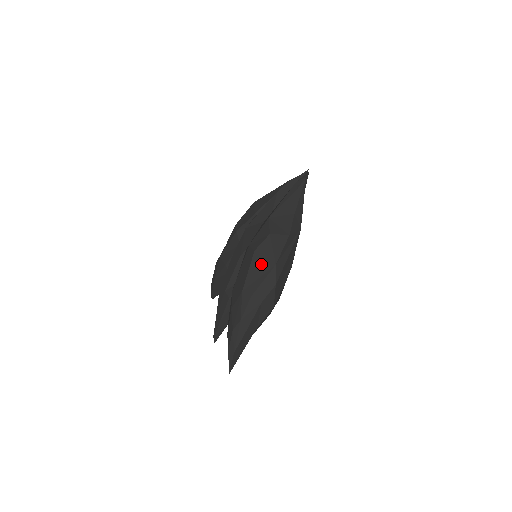
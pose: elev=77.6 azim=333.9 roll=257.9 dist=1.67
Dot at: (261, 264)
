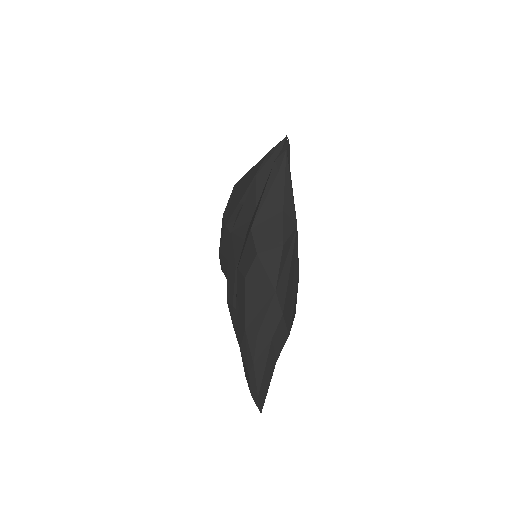
Dot at: (257, 293)
